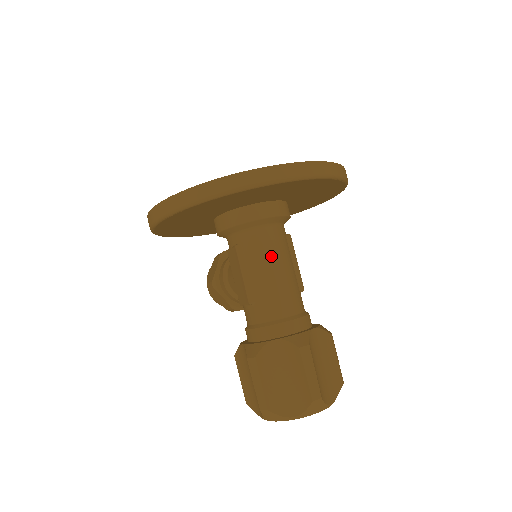
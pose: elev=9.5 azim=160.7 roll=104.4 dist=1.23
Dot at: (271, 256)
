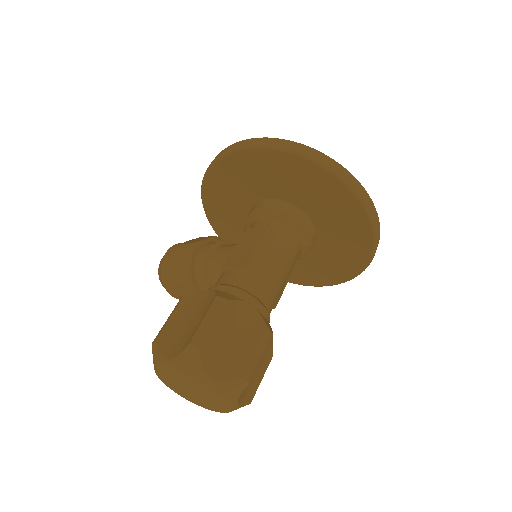
Dot at: (287, 257)
